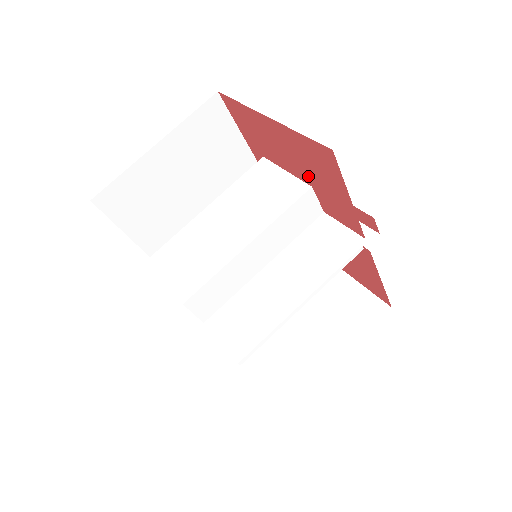
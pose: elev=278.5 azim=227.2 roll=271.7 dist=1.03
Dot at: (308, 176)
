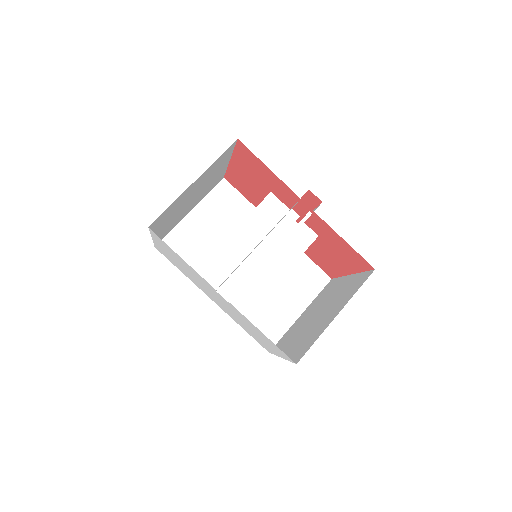
Dot at: (263, 184)
